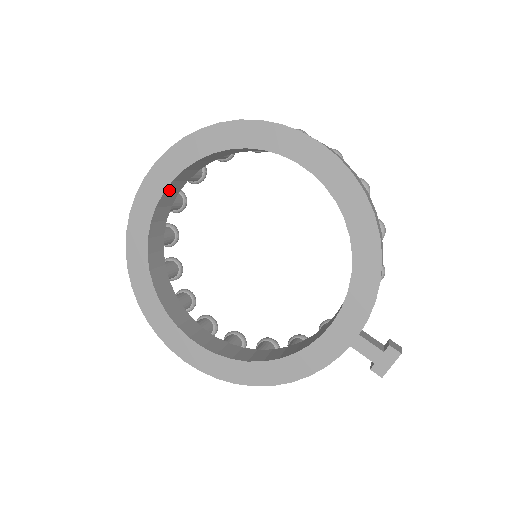
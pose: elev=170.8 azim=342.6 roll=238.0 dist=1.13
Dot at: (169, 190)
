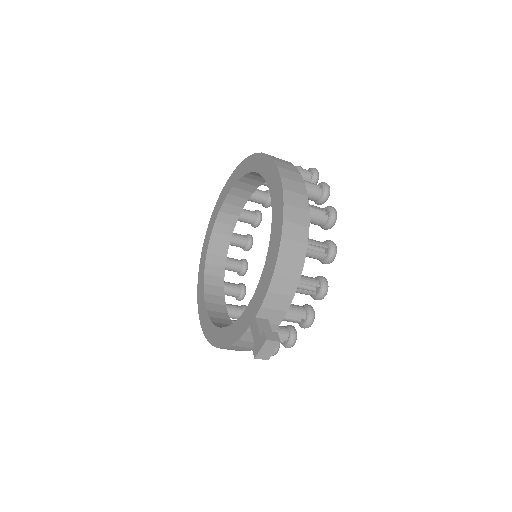
Dot at: (229, 202)
